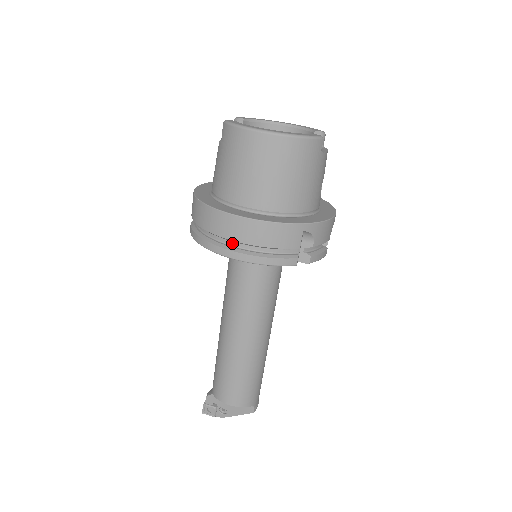
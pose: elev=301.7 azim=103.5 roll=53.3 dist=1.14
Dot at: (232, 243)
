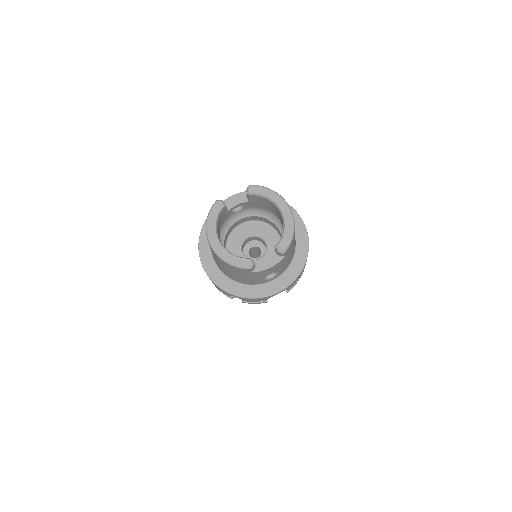
Dot at: occluded
